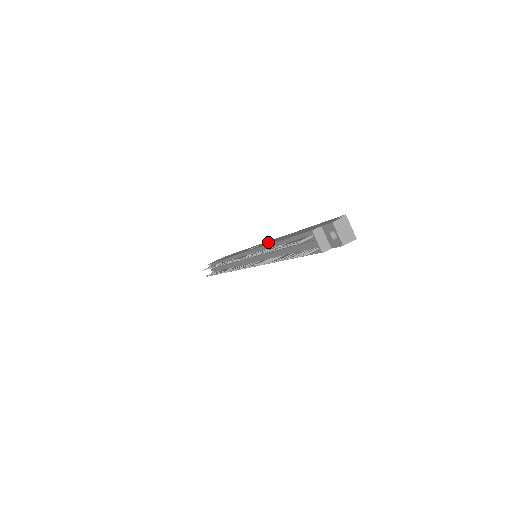
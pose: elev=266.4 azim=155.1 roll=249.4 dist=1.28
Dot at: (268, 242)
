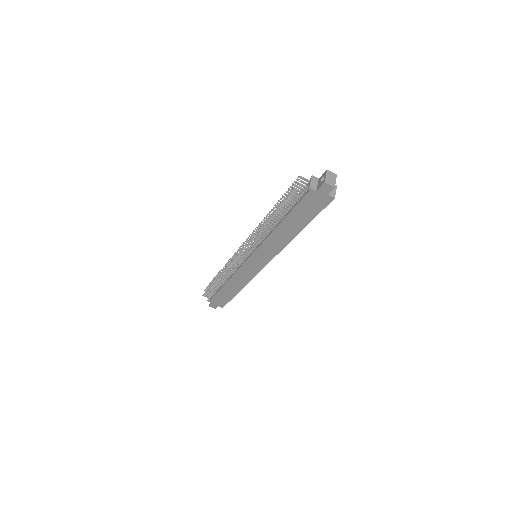
Dot at: occluded
